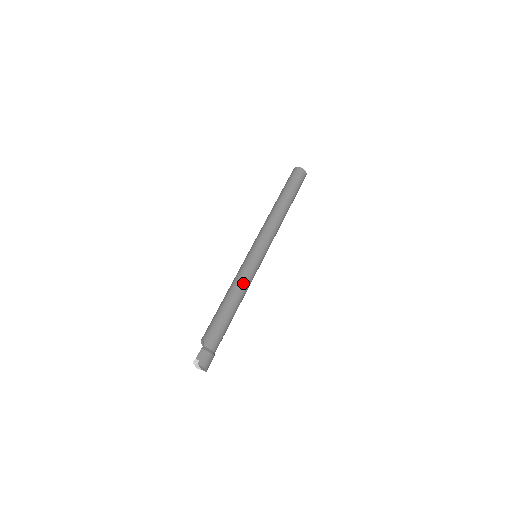
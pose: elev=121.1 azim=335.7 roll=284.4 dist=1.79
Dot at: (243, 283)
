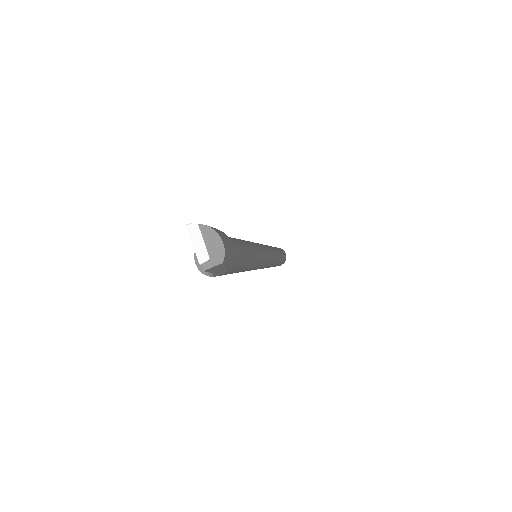
Dot at: (249, 241)
